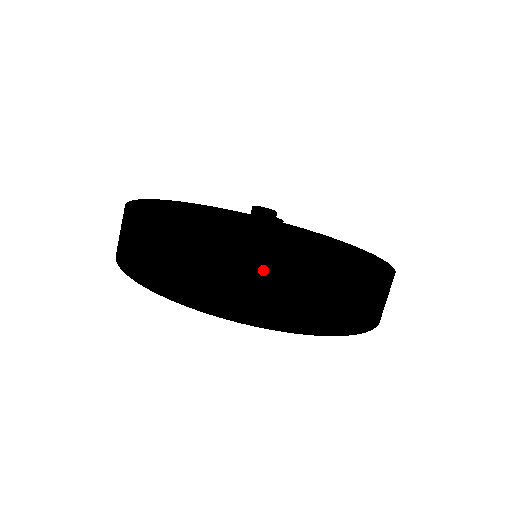
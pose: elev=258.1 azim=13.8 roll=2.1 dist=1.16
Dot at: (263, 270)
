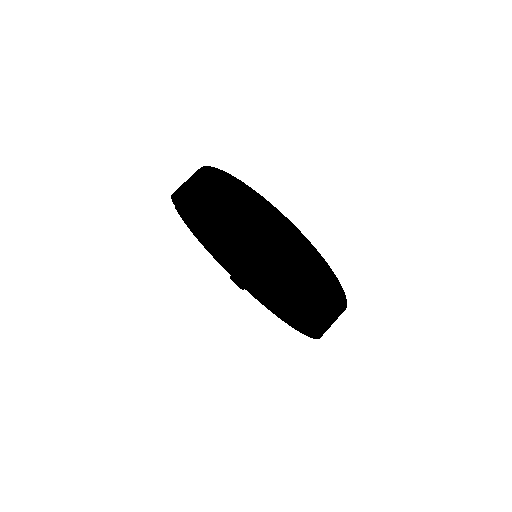
Dot at: (264, 204)
